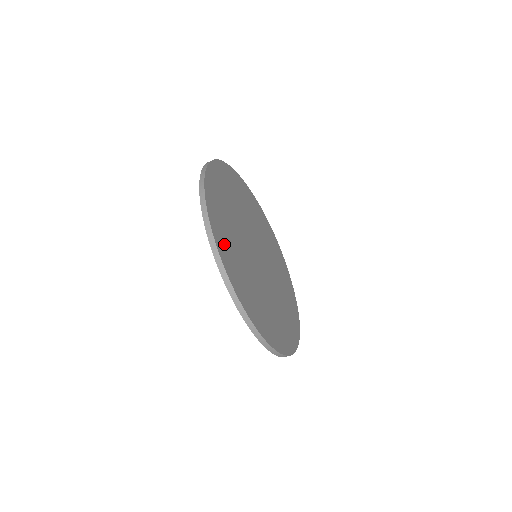
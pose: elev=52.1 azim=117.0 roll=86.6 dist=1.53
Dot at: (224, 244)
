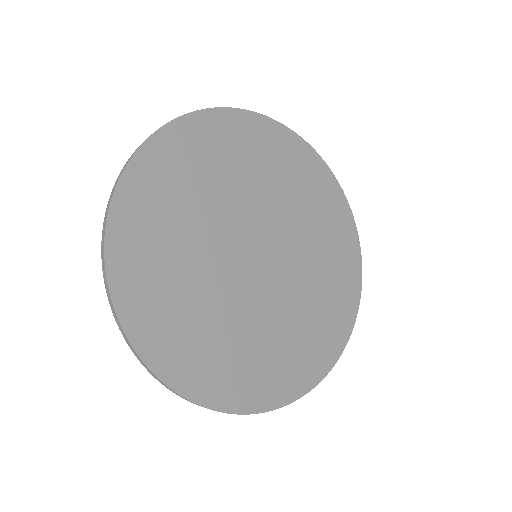
Dot at: (144, 203)
